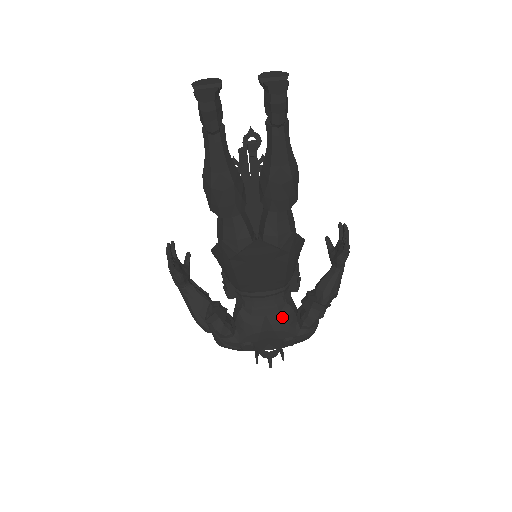
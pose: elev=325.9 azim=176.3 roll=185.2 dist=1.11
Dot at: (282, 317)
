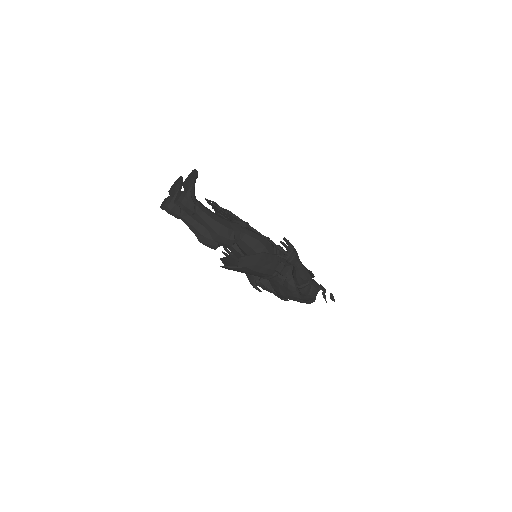
Dot at: (286, 288)
